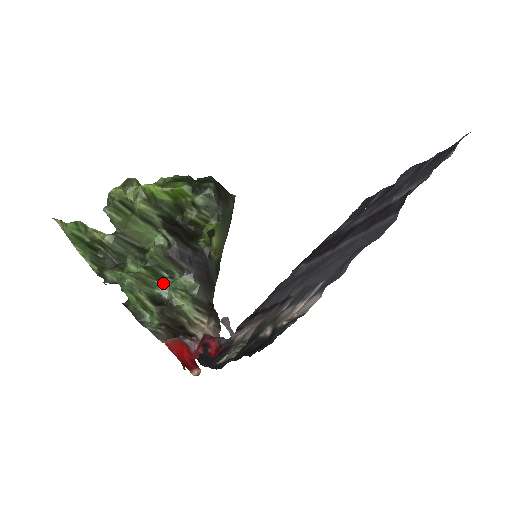
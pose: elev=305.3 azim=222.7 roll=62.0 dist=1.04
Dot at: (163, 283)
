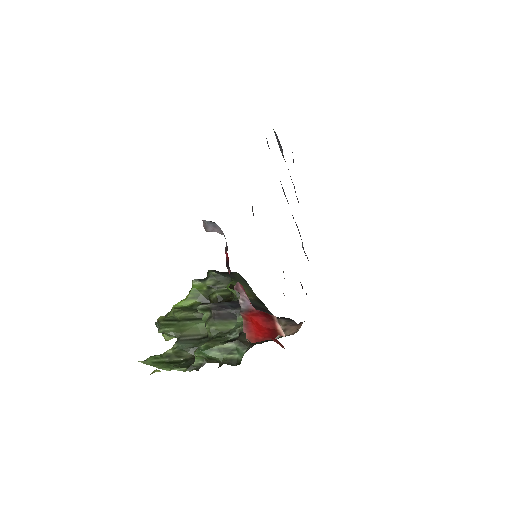
Dot at: (230, 333)
